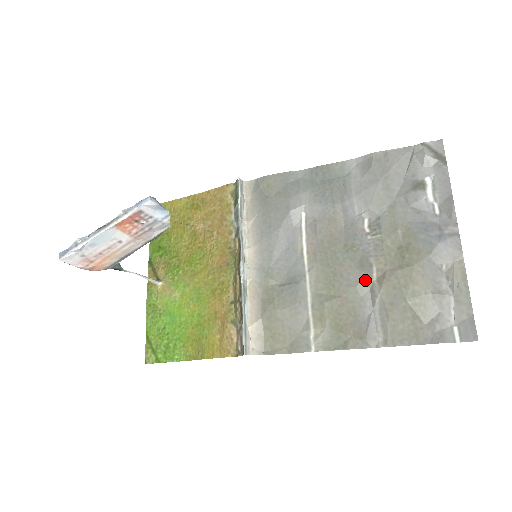
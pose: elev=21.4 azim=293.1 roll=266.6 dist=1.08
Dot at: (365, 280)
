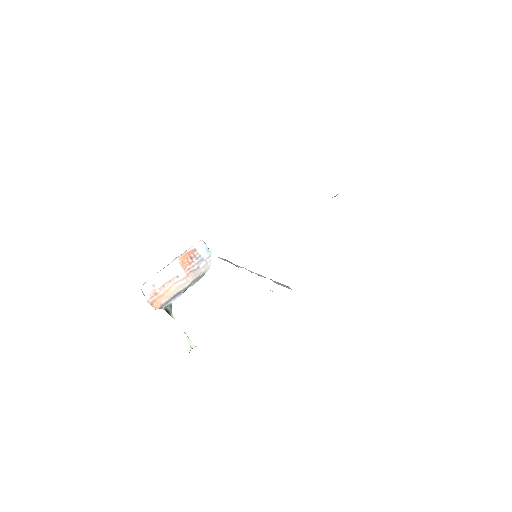
Dot at: occluded
